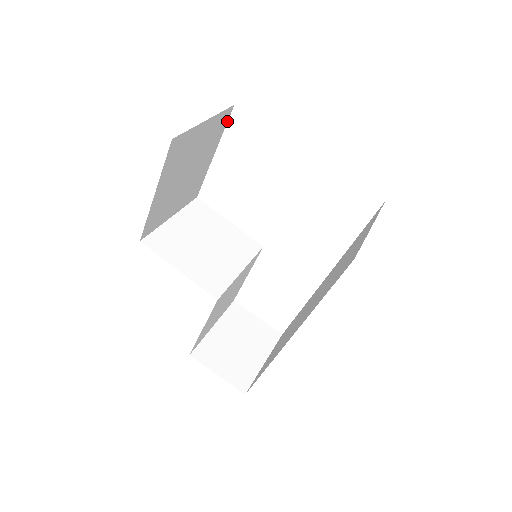
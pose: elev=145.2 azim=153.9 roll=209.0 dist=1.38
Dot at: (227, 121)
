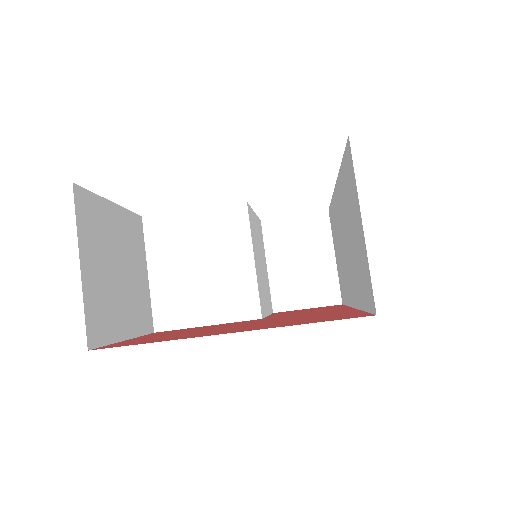
Dot at: (86, 190)
